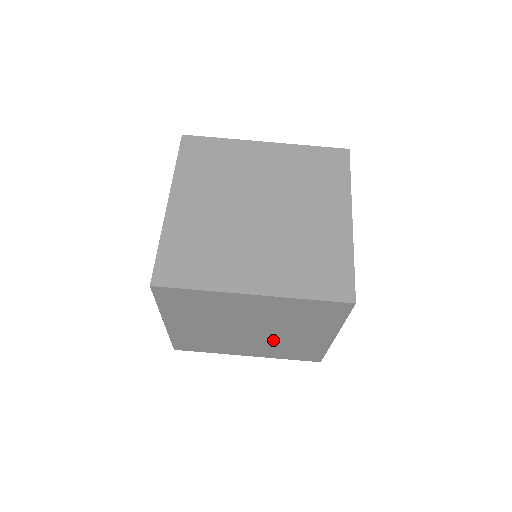
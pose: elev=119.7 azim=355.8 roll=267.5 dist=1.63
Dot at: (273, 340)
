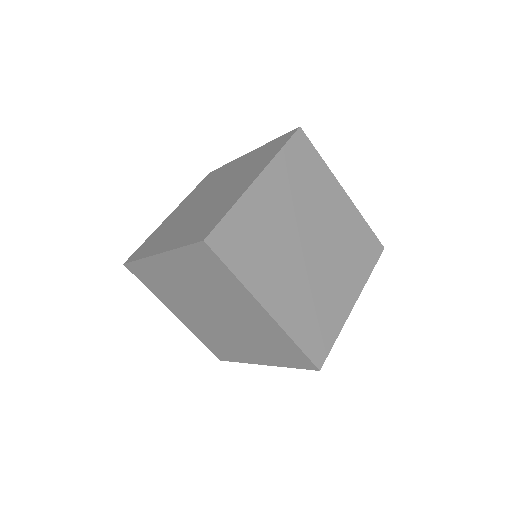
Dot at: occluded
